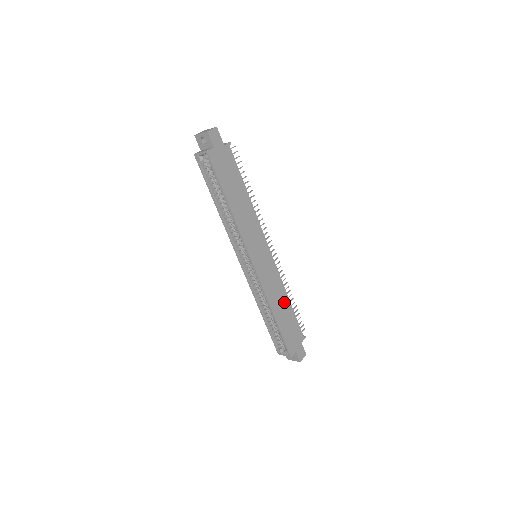
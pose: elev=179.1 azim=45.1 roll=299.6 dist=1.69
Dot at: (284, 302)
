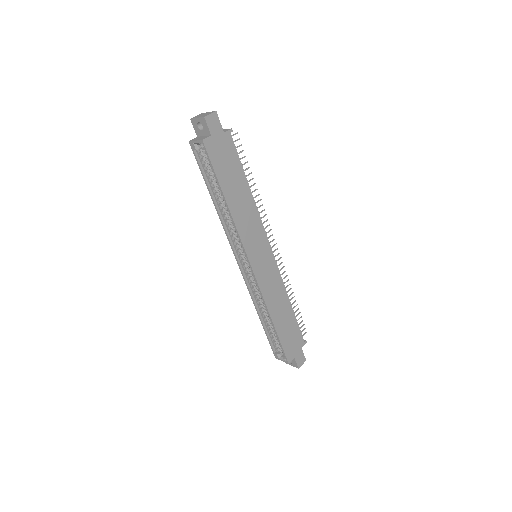
Dot at: (285, 306)
